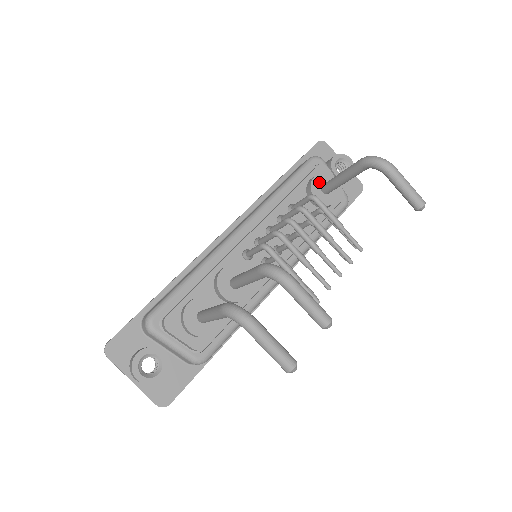
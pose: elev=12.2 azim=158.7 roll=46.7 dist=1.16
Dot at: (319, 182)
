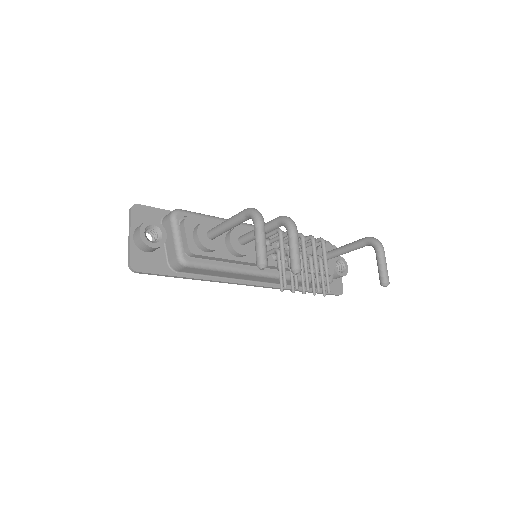
Dot at: occluded
